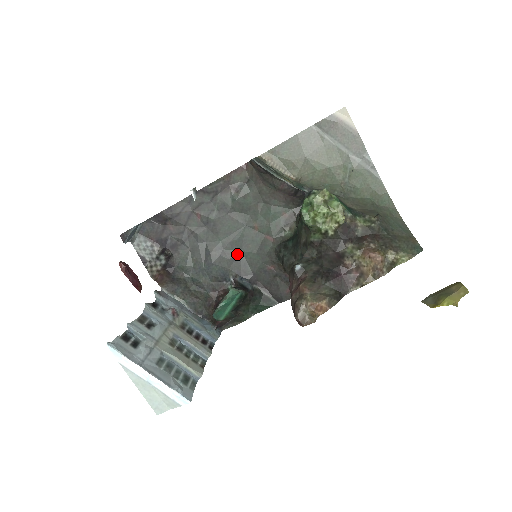
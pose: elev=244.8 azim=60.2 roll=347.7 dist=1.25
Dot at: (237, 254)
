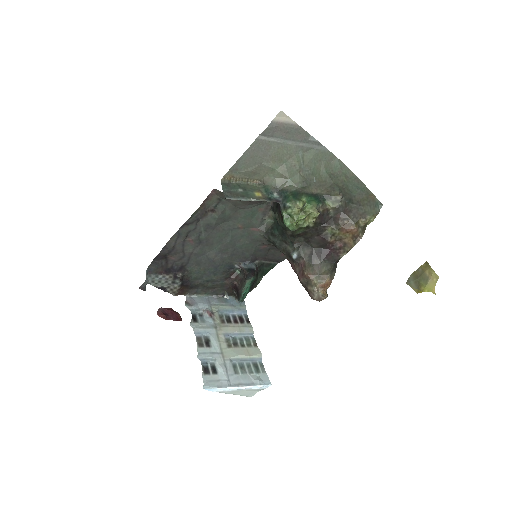
Dot at: (233, 250)
